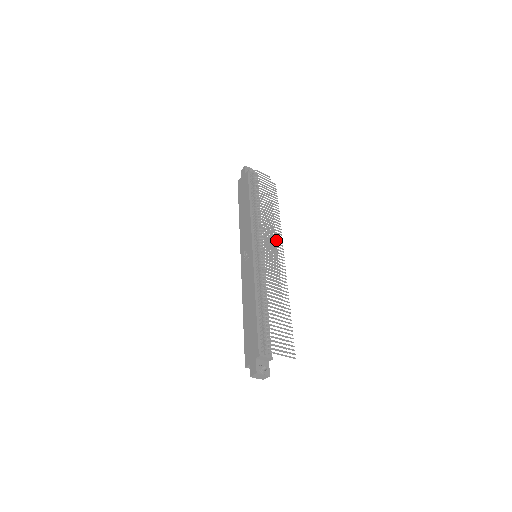
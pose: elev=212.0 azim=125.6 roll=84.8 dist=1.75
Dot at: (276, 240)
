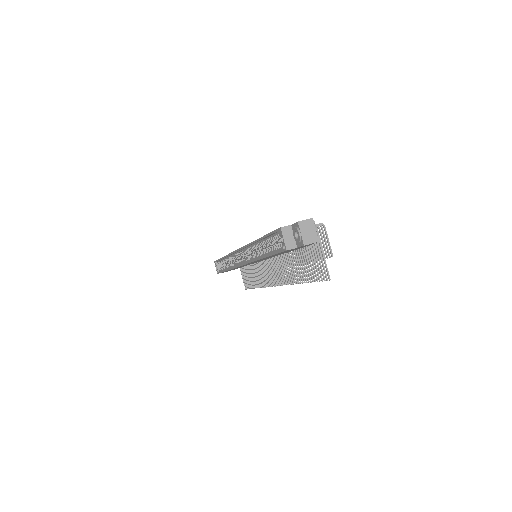
Dot at: (267, 277)
